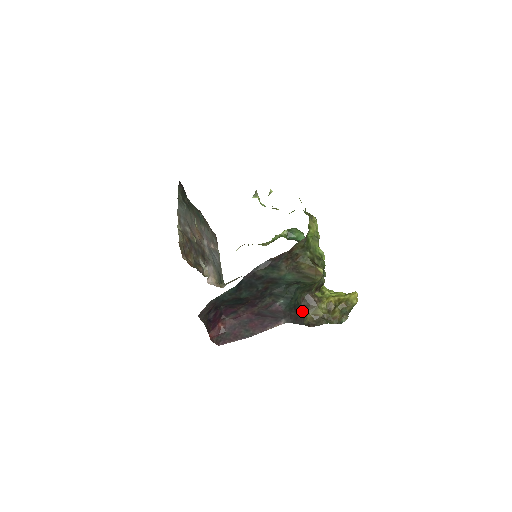
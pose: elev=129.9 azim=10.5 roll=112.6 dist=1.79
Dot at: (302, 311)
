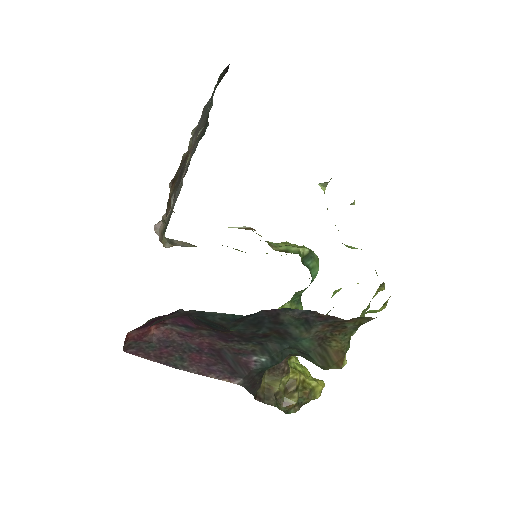
Dot at: occluded
